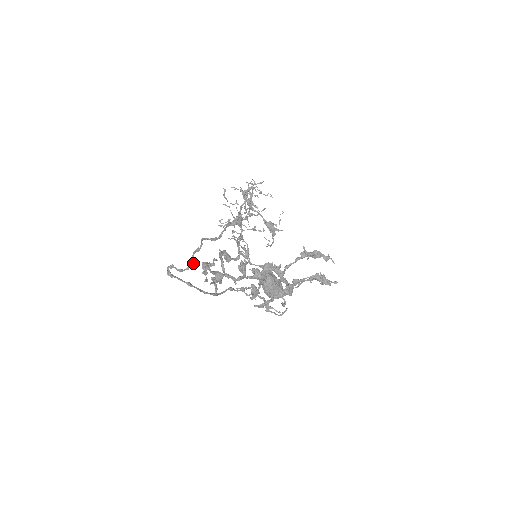
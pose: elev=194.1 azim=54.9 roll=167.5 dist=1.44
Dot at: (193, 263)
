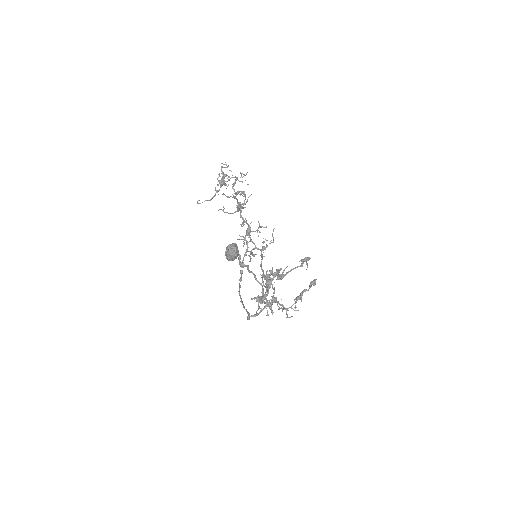
Dot at: occluded
